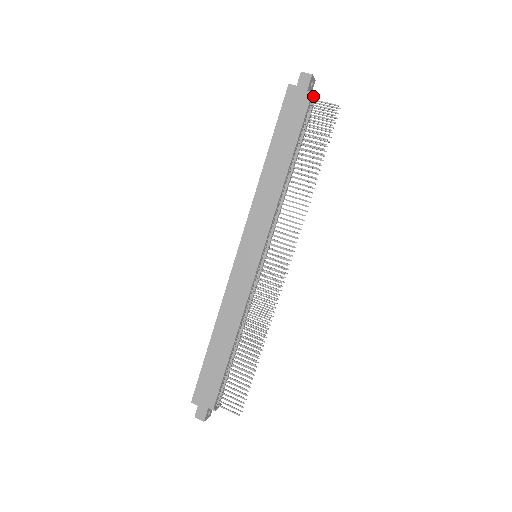
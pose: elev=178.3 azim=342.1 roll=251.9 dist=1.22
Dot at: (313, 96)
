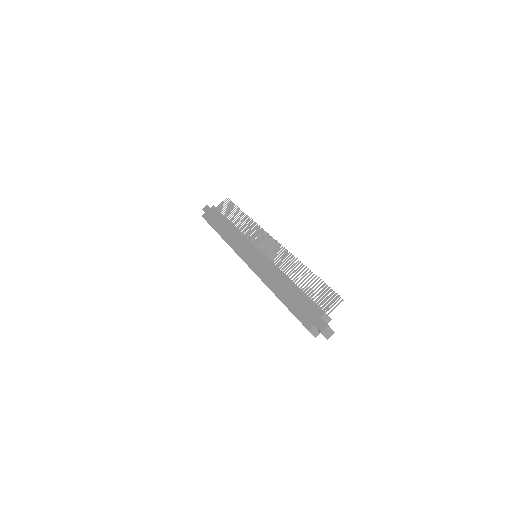
Dot at: (215, 208)
